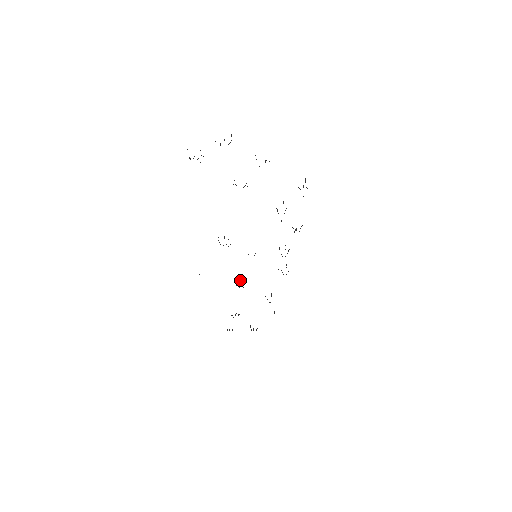
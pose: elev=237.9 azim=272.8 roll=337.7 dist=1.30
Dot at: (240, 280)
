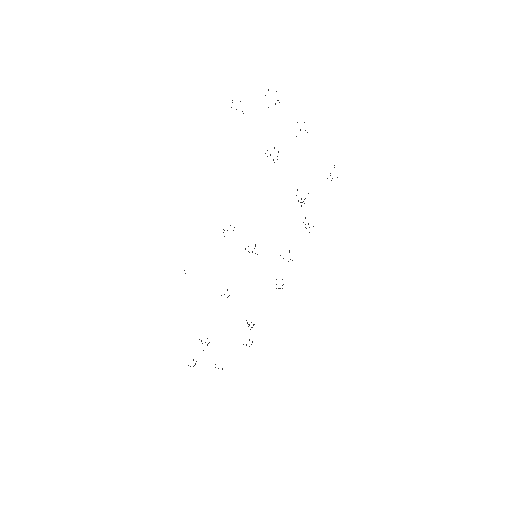
Dot at: (227, 289)
